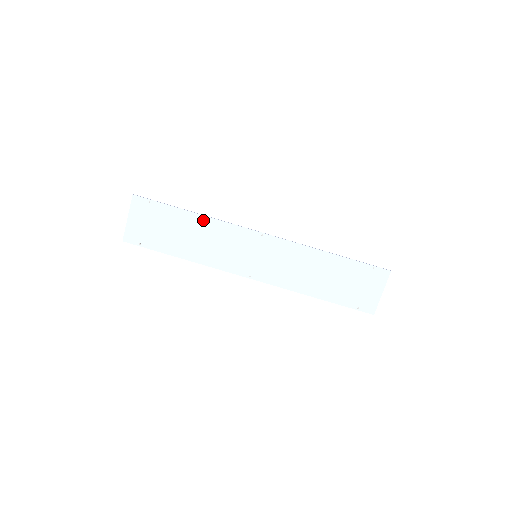
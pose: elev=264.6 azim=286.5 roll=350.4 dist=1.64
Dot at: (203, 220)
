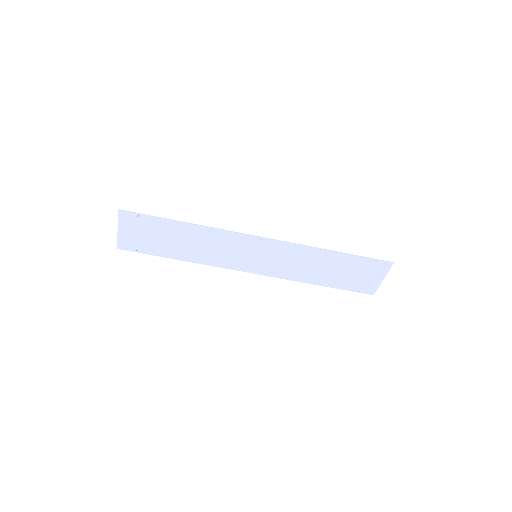
Dot at: (198, 229)
